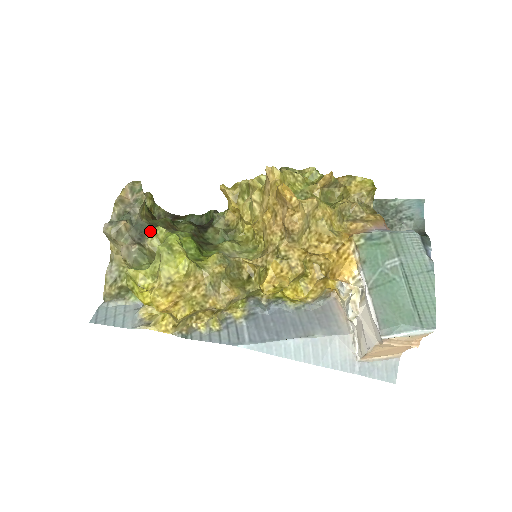
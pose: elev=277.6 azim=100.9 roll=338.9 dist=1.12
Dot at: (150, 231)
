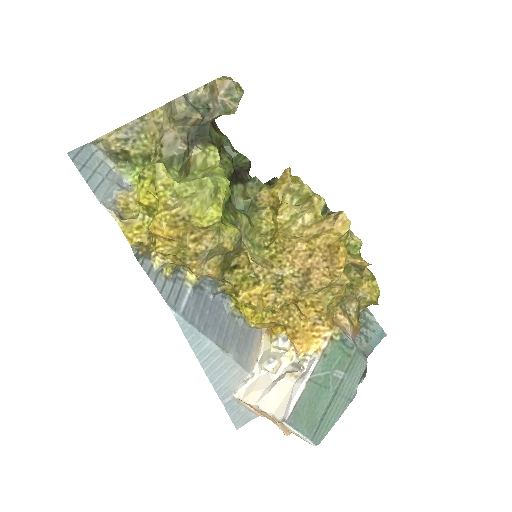
Dot at: (205, 142)
